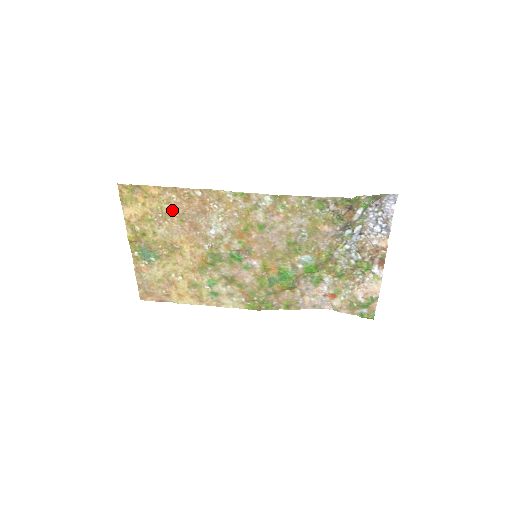
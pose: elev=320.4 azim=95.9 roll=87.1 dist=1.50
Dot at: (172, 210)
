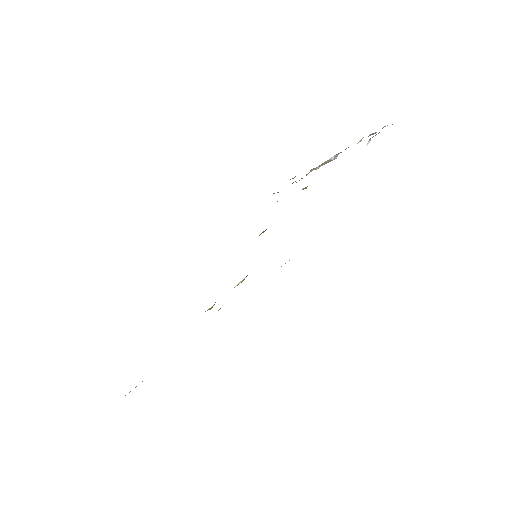
Dot at: occluded
